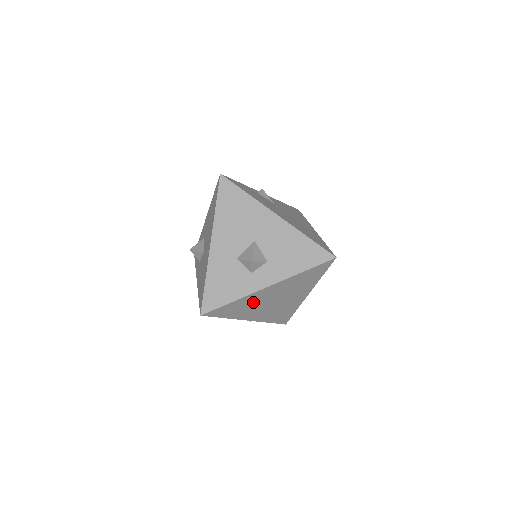
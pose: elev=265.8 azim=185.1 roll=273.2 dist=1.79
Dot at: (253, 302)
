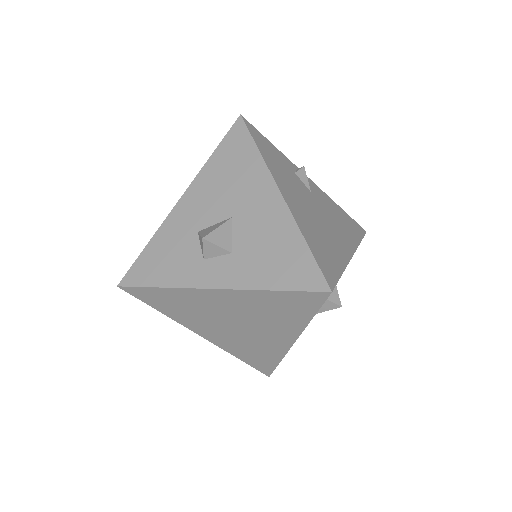
Dot at: (198, 306)
